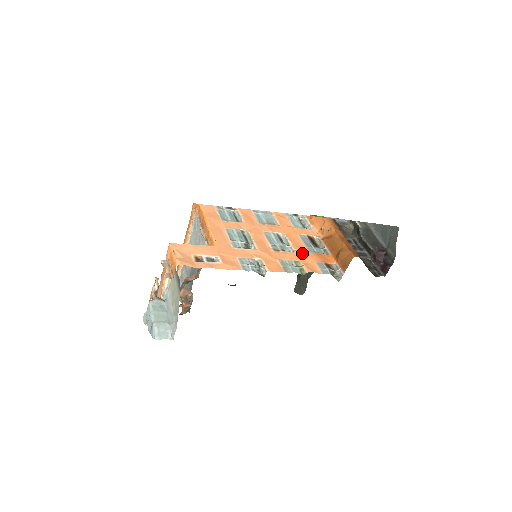
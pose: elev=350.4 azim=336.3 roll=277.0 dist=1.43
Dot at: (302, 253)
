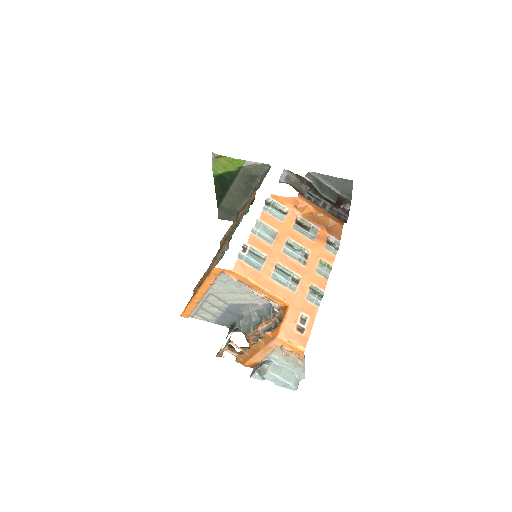
Dot at: (314, 248)
